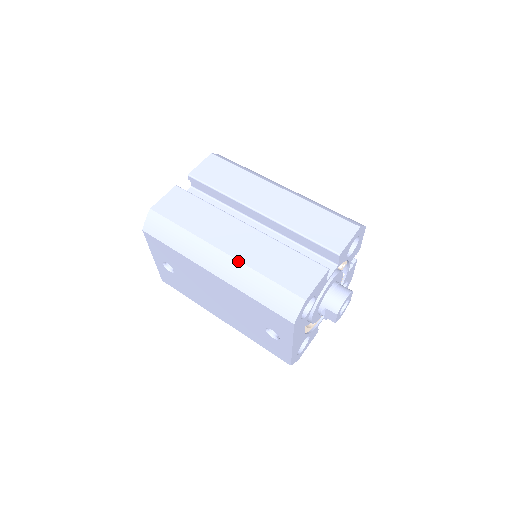
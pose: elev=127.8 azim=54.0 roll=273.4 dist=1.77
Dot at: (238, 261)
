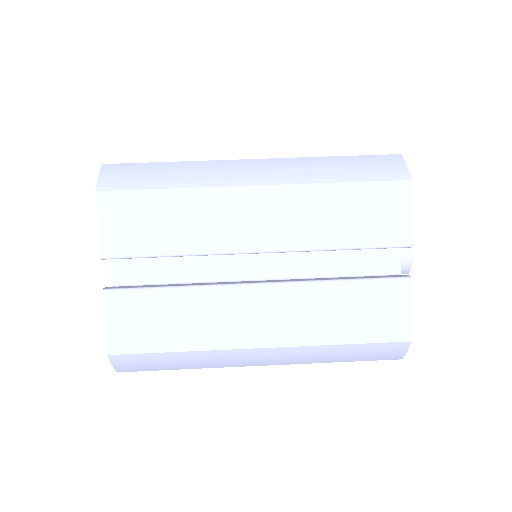
Dot at: (293, 347)
